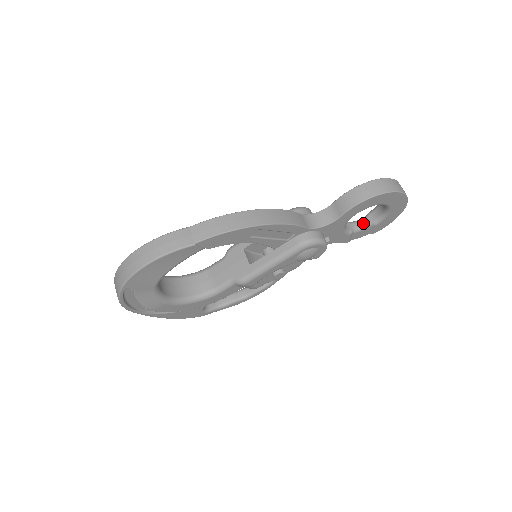
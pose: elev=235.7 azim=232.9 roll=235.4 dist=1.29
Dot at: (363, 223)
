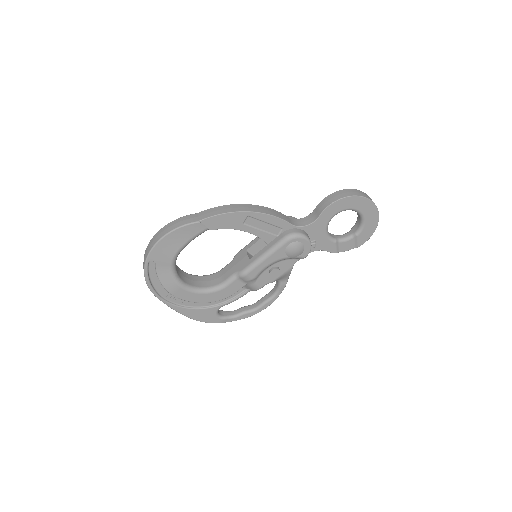
Dot at: (347, 235)
